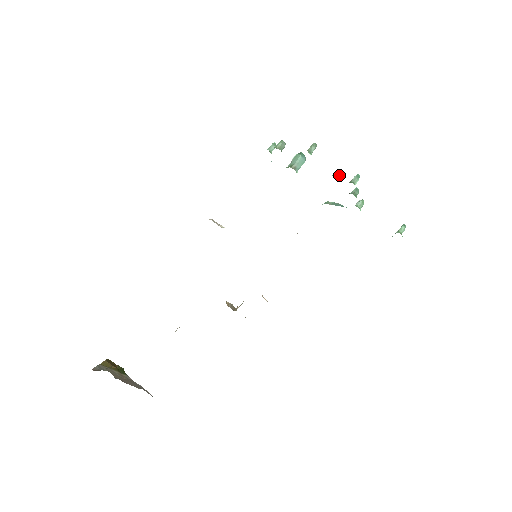
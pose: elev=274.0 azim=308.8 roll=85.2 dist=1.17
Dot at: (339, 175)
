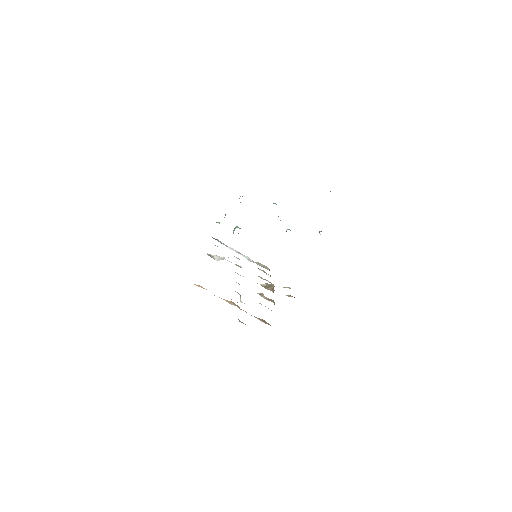
Dot at: occluded
